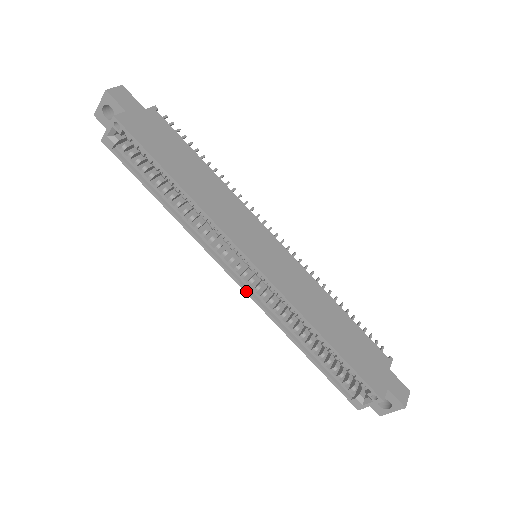
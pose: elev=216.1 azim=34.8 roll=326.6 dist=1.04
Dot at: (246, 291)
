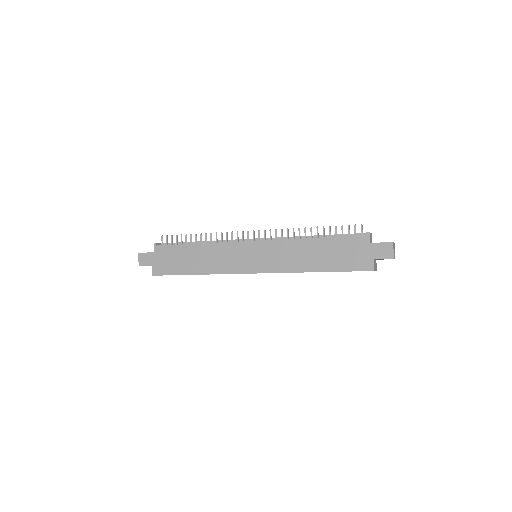
Dot at: occluded
